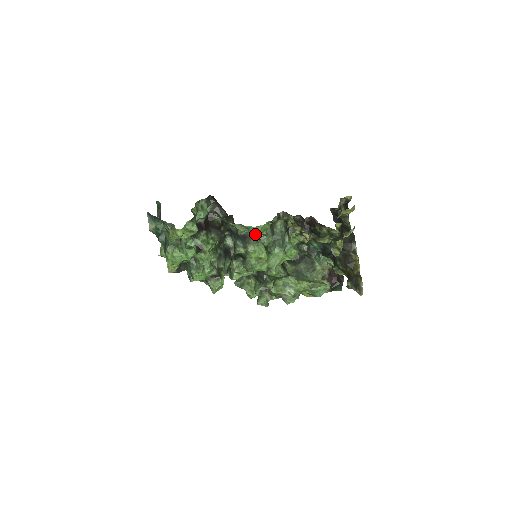
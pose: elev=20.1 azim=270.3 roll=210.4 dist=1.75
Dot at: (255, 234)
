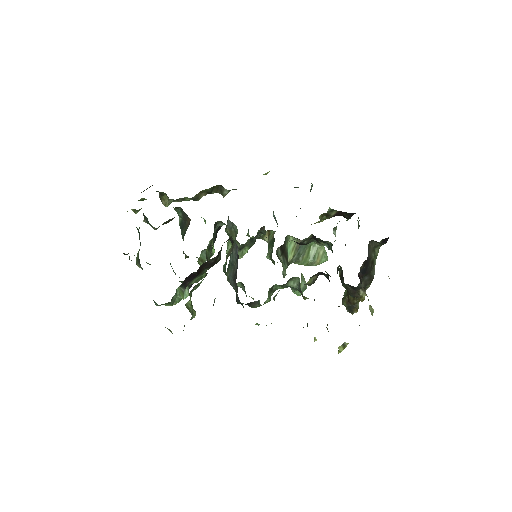
Dot at: occluded
